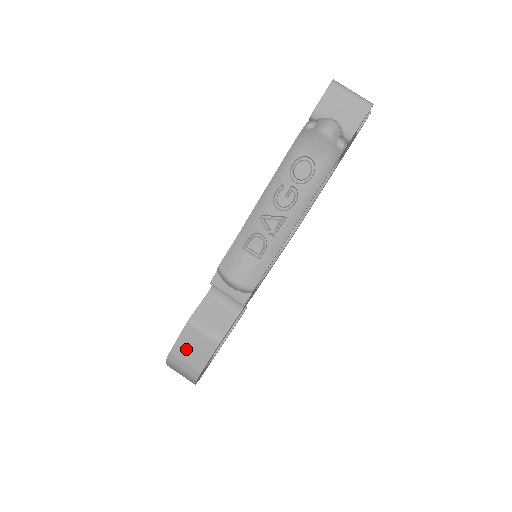
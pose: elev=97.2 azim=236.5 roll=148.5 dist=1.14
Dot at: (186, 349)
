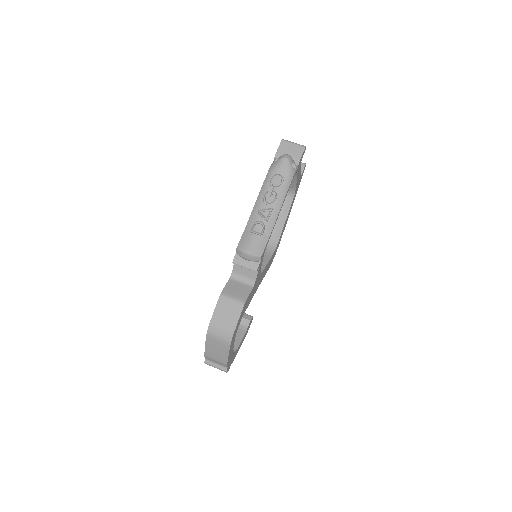
Dot at: (221, 316)
